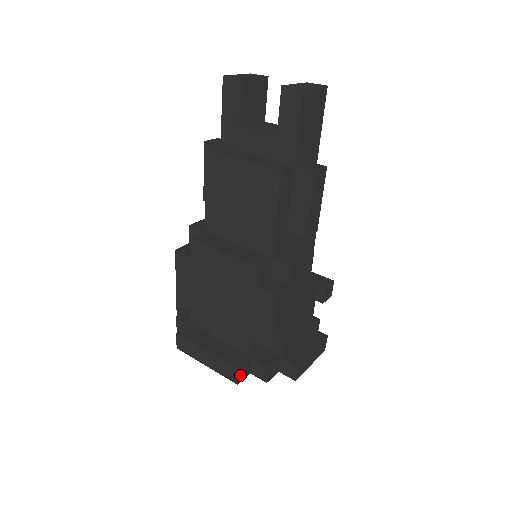
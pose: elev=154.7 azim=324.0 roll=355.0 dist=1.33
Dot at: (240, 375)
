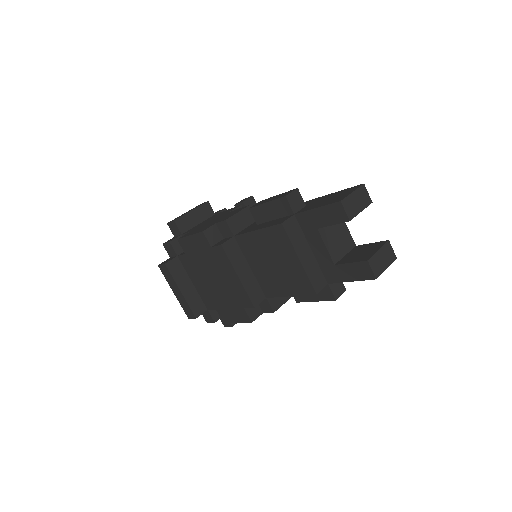
Dot at: occluded
